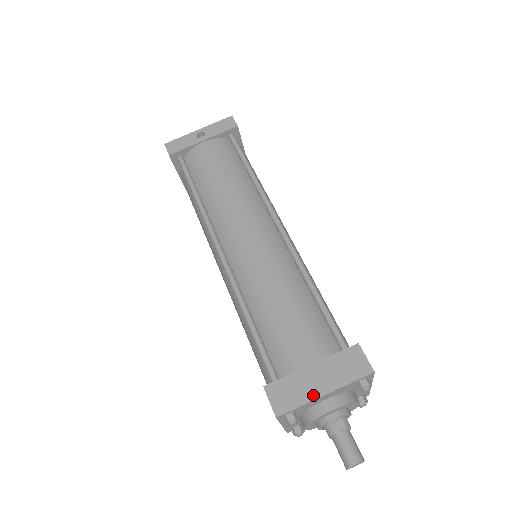
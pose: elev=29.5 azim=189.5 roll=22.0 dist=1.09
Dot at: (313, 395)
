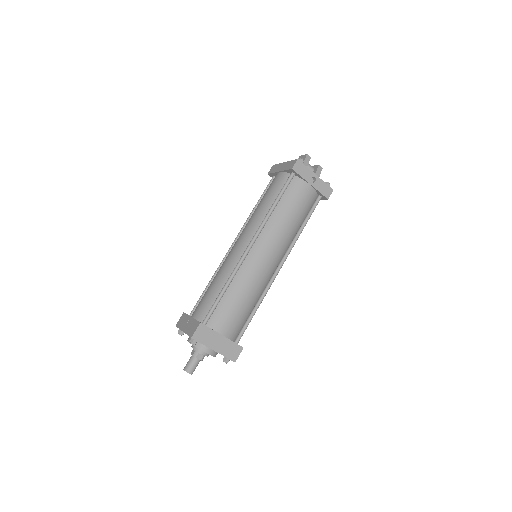
Dot at: (210, 346)
